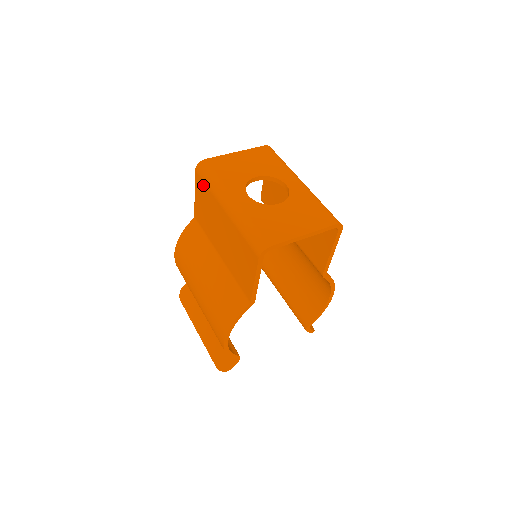
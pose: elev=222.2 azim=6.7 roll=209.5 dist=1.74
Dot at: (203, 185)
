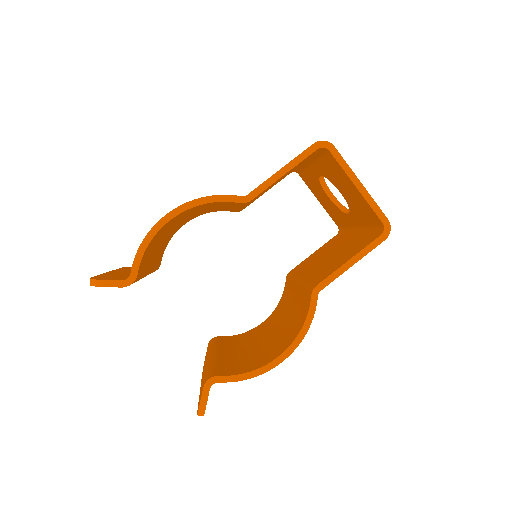
Dot at: occluded
